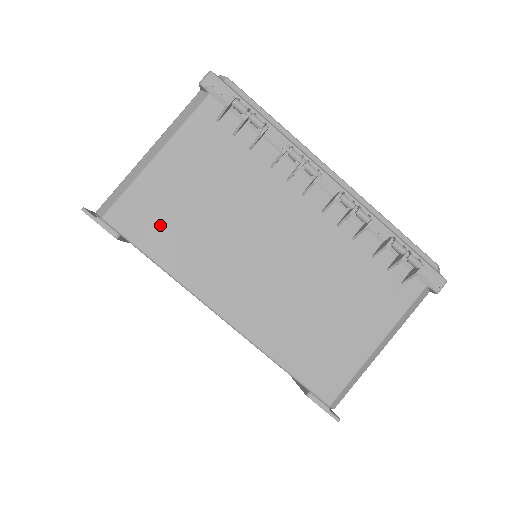
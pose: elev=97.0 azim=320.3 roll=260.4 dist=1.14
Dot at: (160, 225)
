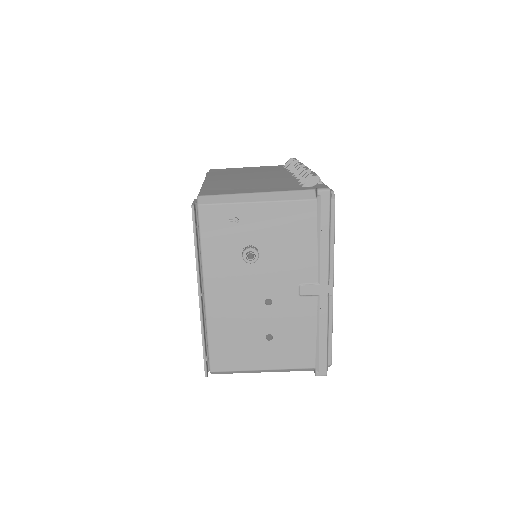
Dot at: (224, 171)
